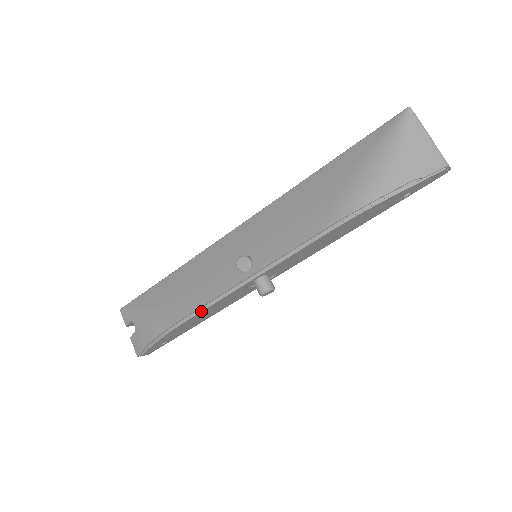
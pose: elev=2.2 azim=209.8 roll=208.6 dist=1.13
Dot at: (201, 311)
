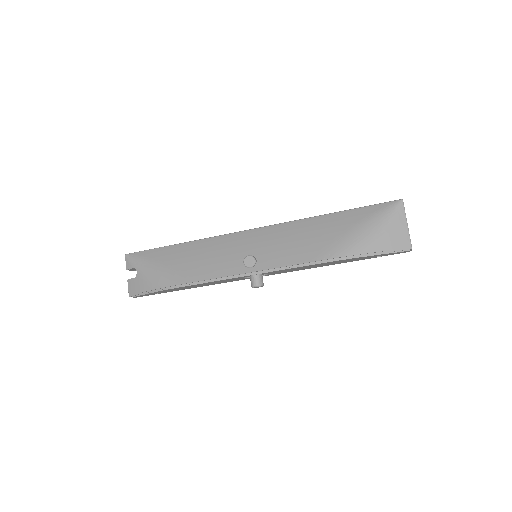
Dot at: (203, 283)
